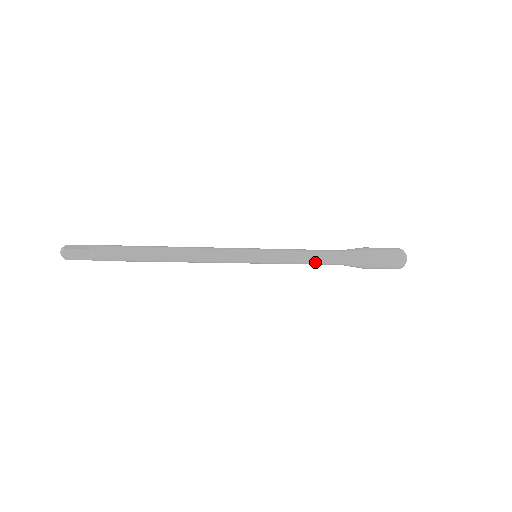
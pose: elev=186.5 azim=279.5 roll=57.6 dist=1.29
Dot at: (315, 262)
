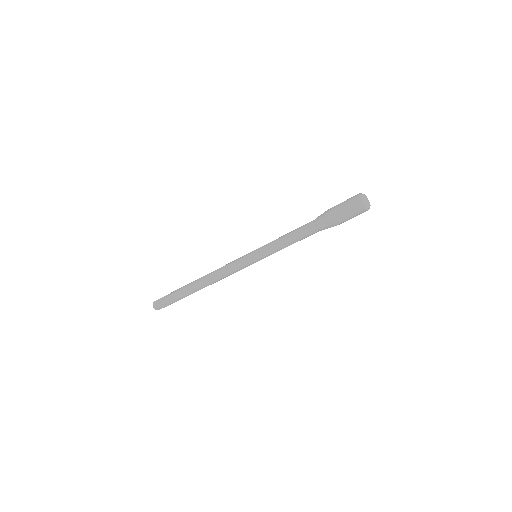
Dot at: (292, 235)
